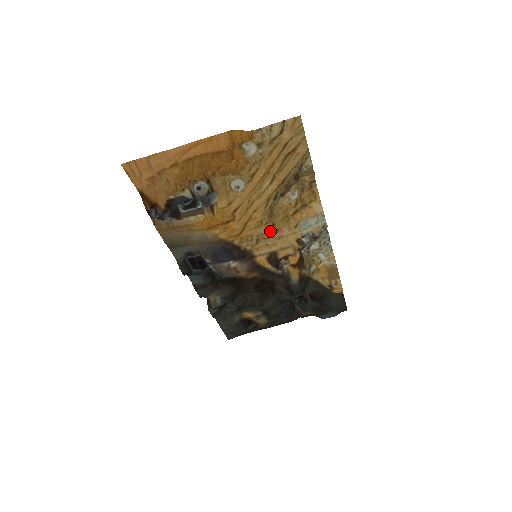
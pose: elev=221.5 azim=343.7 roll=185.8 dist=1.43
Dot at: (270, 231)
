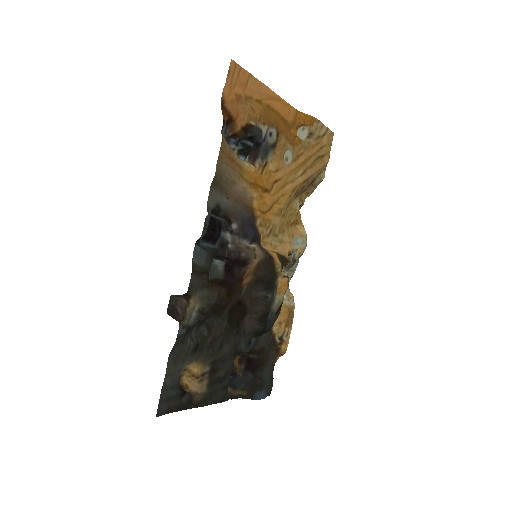
Dot at: (280, 228)
